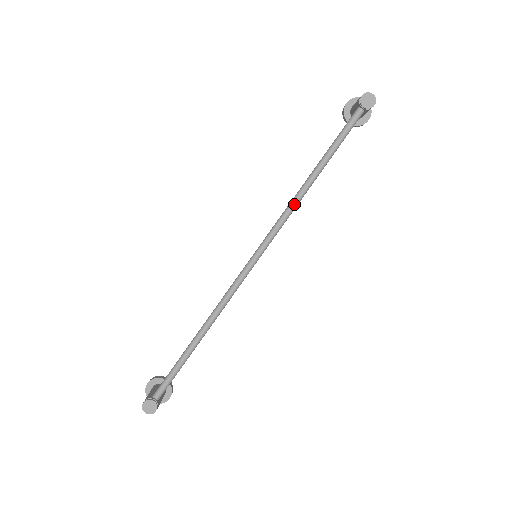
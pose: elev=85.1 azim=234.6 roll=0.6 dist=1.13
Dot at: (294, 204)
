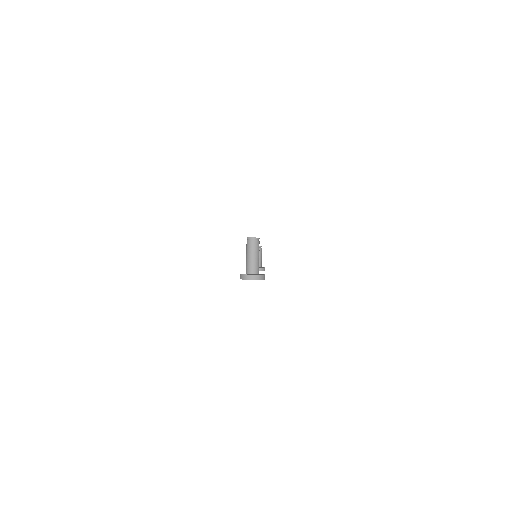
Dot at: occluded
